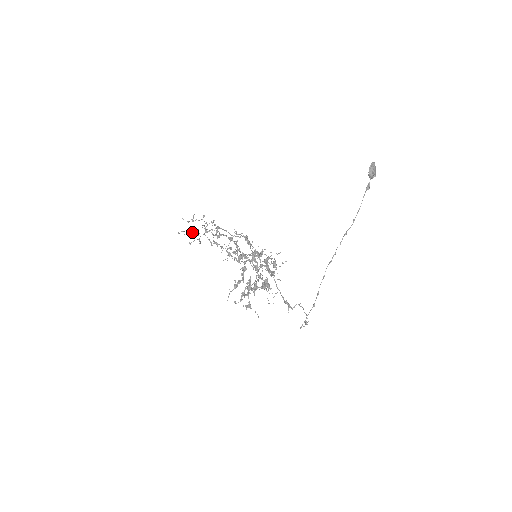
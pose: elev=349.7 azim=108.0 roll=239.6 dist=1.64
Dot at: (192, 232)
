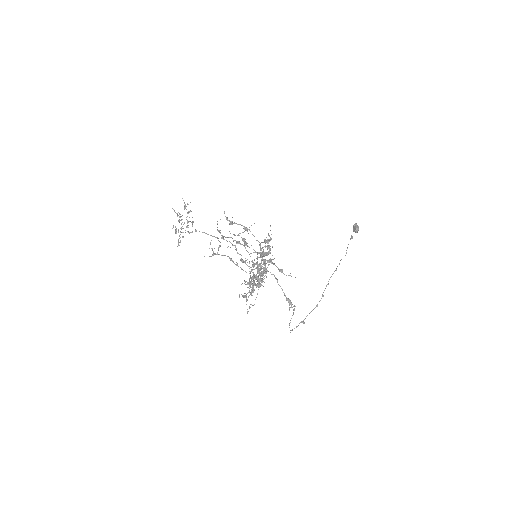
Dot at: (179, 217)
